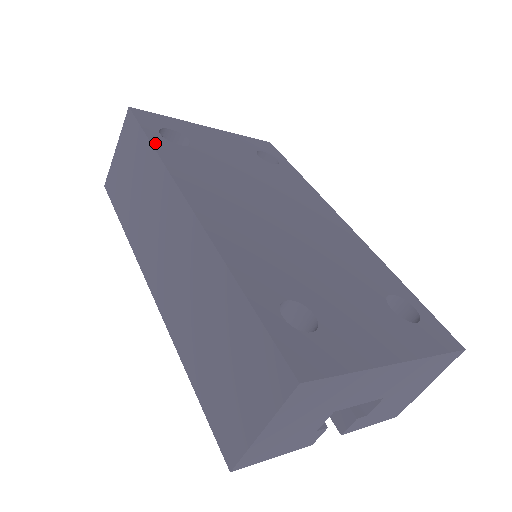
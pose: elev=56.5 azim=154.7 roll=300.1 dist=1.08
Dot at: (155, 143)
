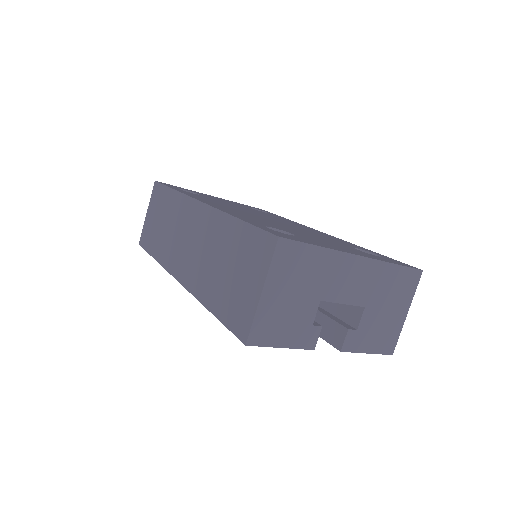
Dot at: occluded
